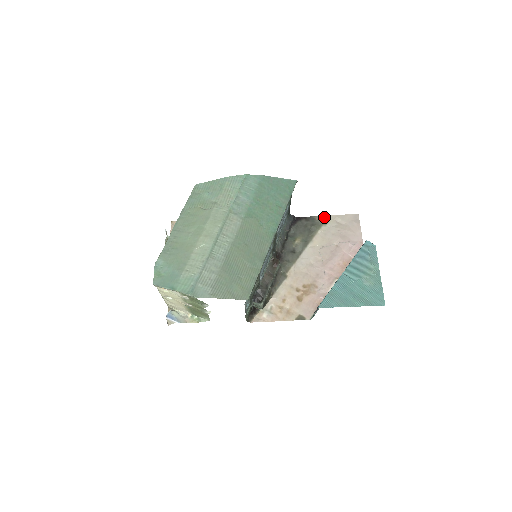
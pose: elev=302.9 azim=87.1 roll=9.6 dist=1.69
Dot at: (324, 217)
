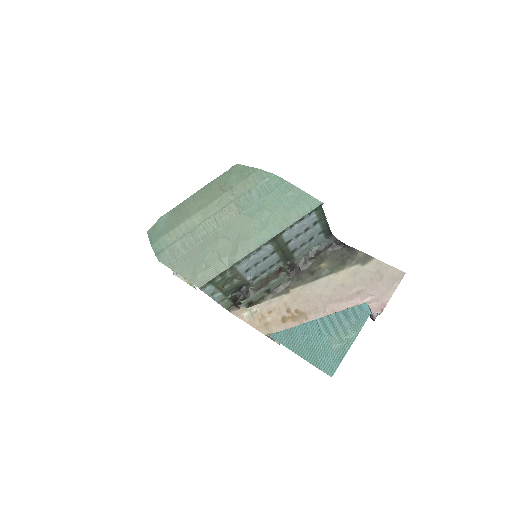
Dot at: (367, 256)
